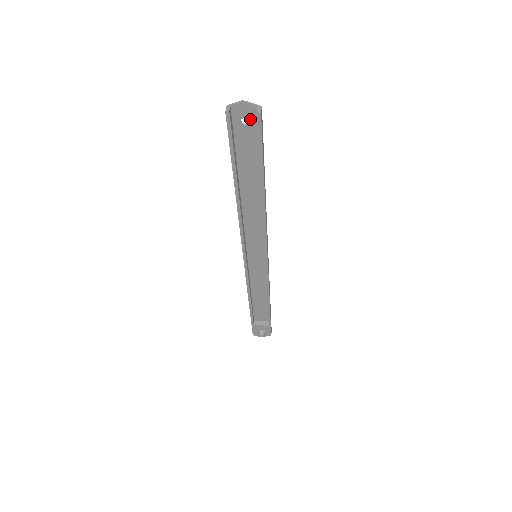
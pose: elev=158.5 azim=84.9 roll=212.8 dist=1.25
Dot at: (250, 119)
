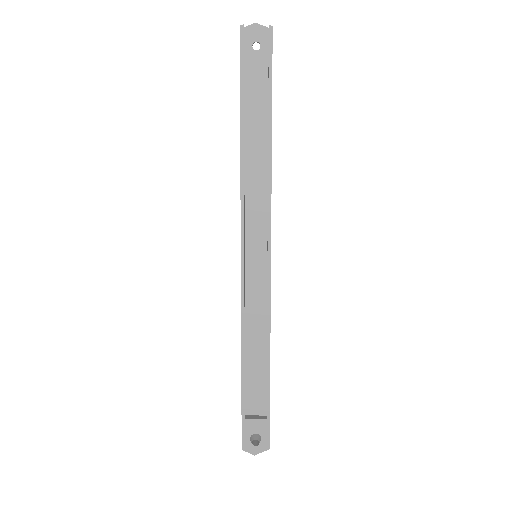
Dot at: (261, 43)
